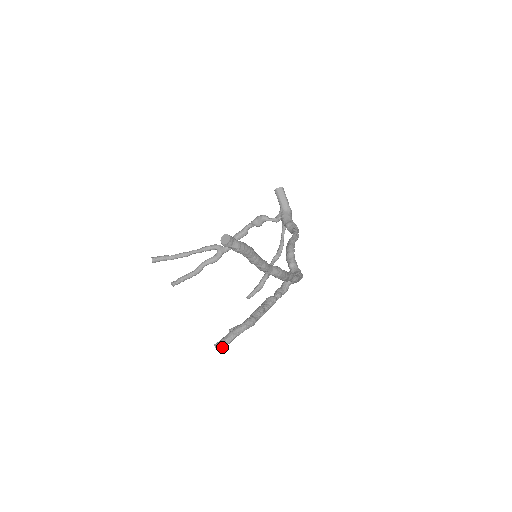
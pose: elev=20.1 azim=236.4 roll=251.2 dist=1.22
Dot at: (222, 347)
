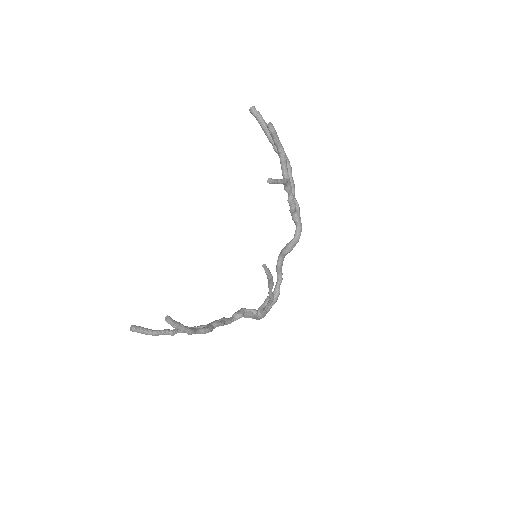
Dot at: occluded
